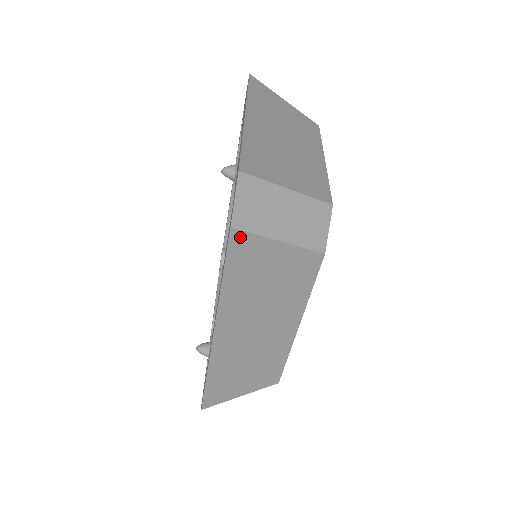
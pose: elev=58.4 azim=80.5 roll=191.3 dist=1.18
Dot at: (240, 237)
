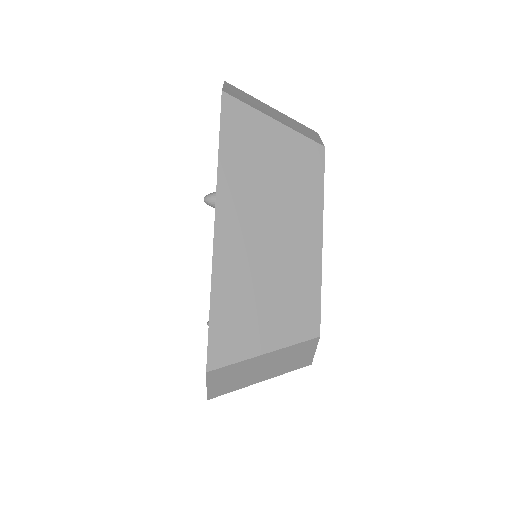
Dot at: (219, 394)
